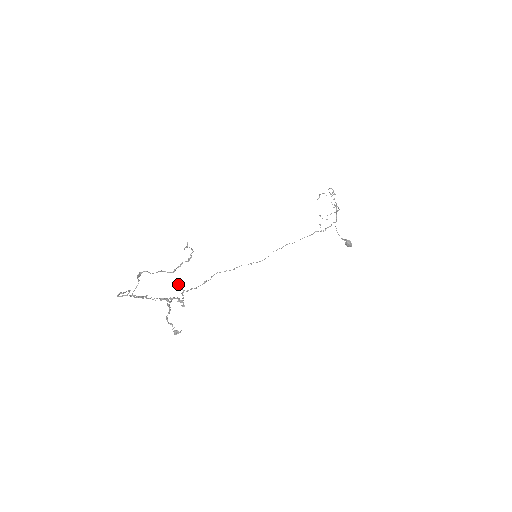
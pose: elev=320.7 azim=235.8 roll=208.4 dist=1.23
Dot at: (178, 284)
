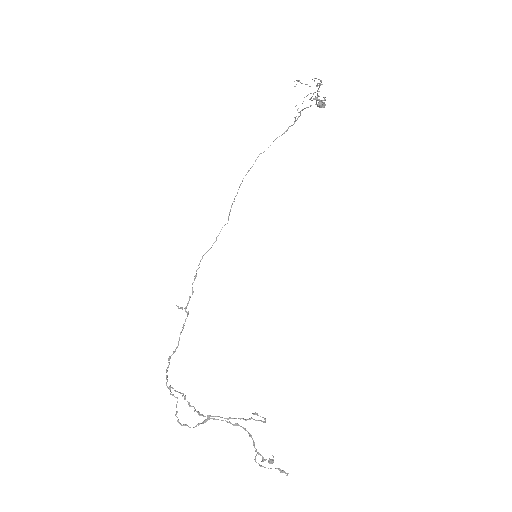
Dot at: occluded
